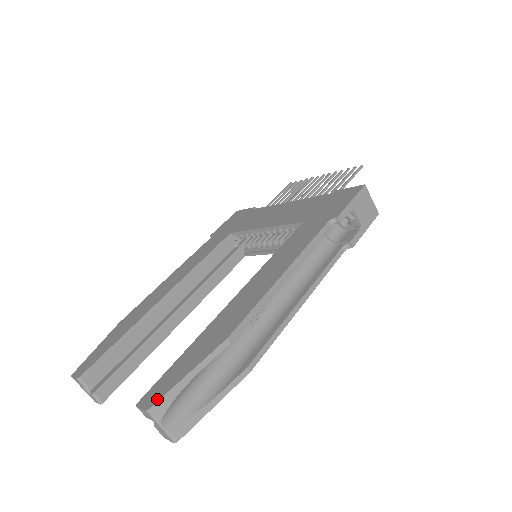
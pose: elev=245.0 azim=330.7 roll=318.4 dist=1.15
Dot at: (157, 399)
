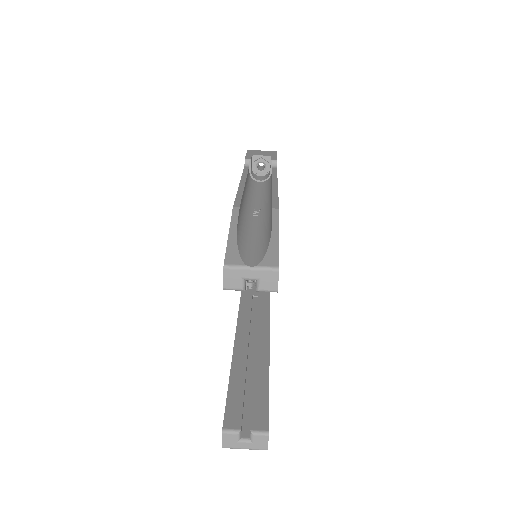
Dot at: (224, 259)
